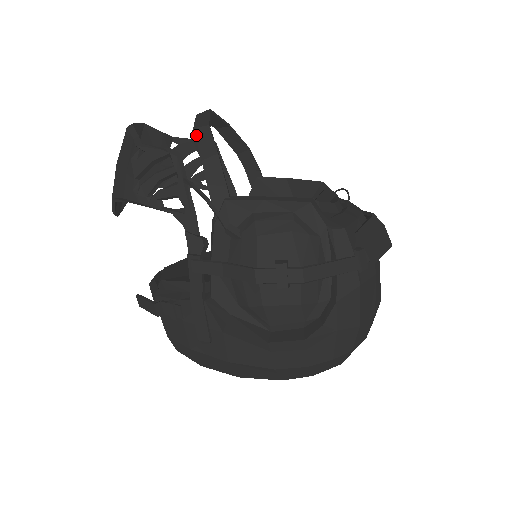
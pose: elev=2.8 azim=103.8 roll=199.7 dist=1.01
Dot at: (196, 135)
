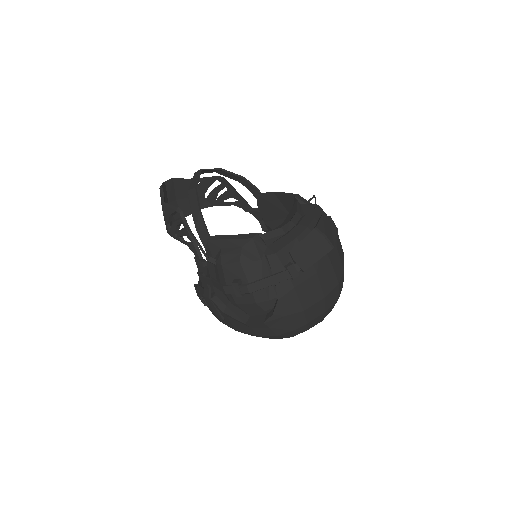
Dot at: (189, 196)
